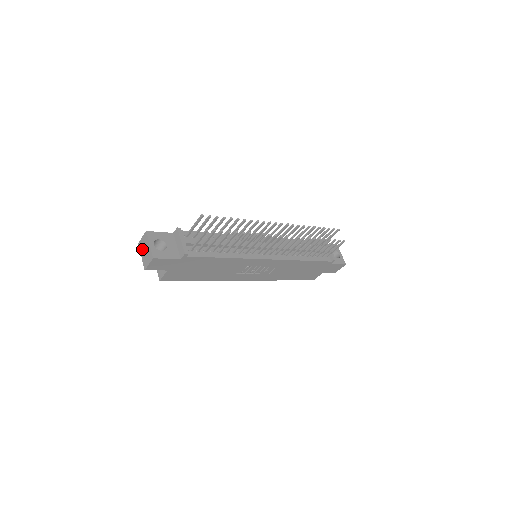
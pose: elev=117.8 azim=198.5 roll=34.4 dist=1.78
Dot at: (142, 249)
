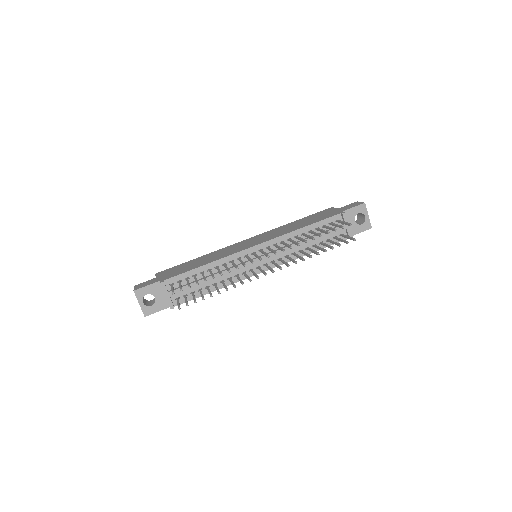
Dot at: occluded
